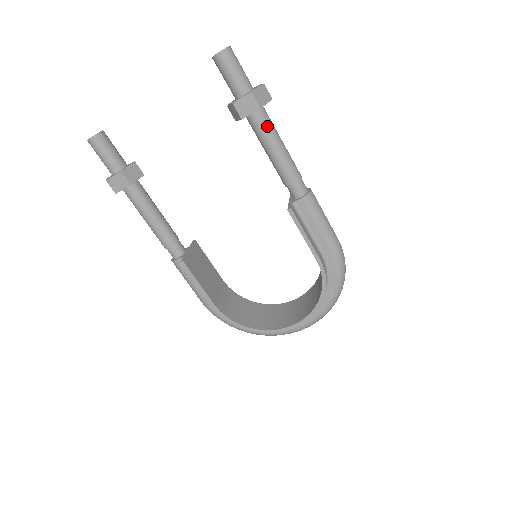
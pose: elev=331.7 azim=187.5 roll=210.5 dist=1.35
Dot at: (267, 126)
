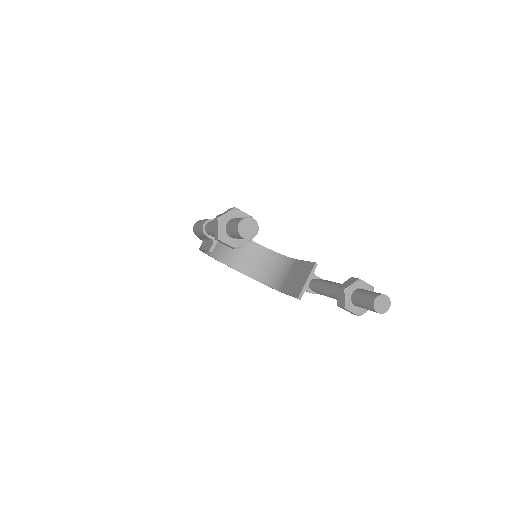
Dot at: occluded
